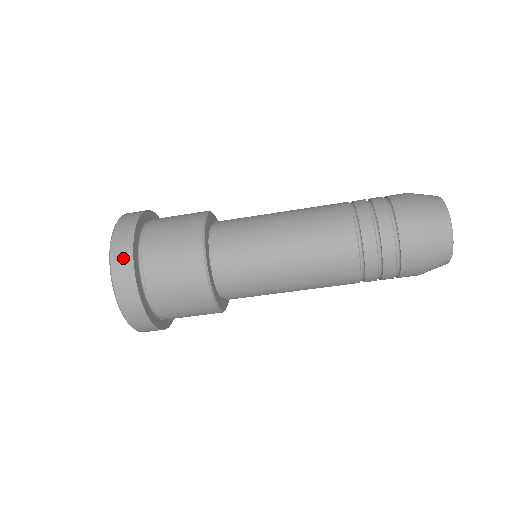
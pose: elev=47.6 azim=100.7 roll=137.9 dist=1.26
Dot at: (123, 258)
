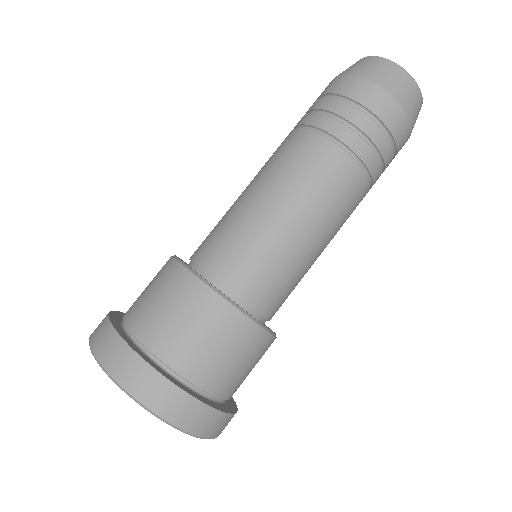
Dot at: occluded
